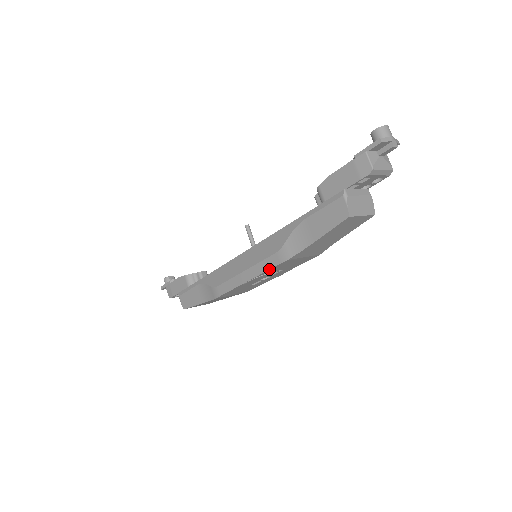
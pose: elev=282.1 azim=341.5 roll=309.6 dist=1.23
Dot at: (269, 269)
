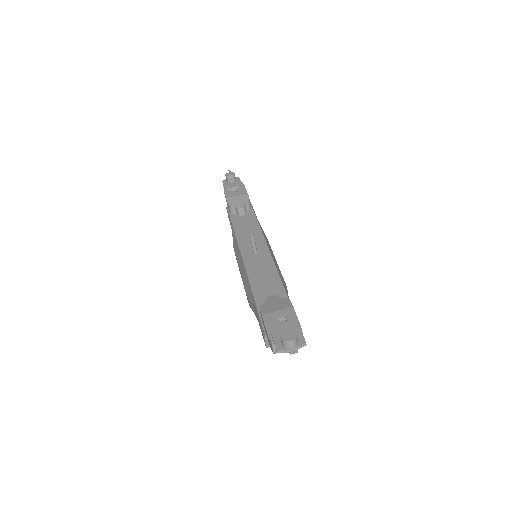
Dot at: occluded
